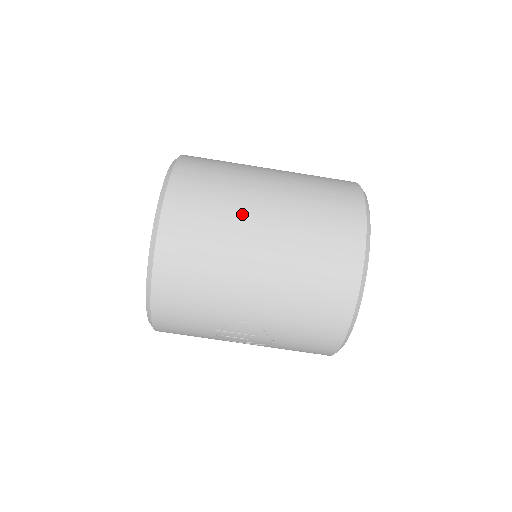
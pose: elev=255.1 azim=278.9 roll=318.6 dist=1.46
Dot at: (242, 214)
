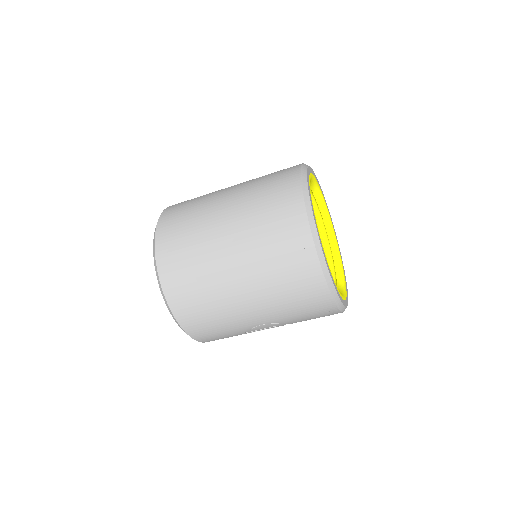
Dot at: (213, 262)
